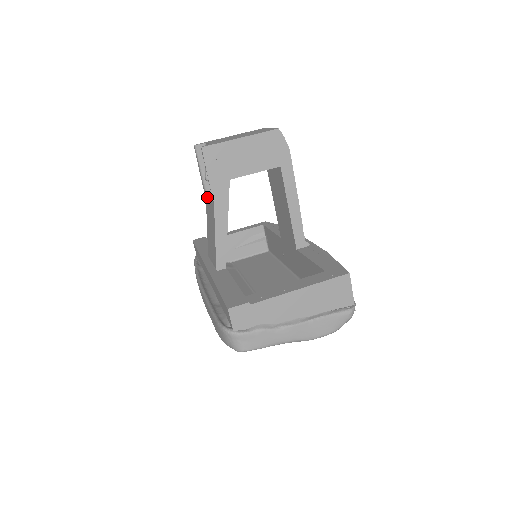
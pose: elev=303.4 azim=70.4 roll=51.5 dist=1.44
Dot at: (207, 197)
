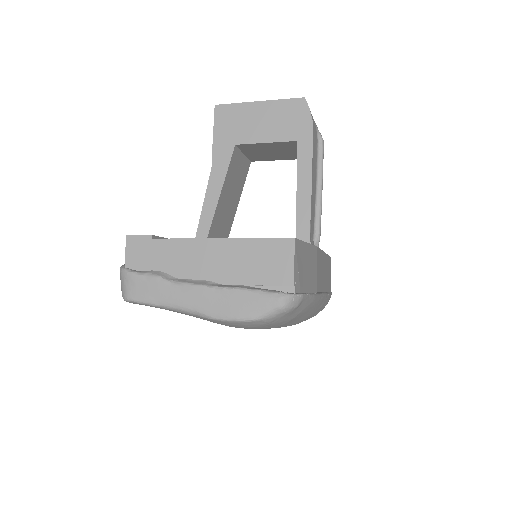
Dot at: occluded
